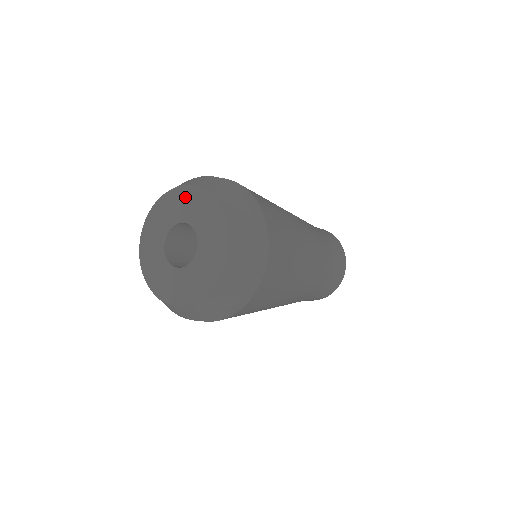
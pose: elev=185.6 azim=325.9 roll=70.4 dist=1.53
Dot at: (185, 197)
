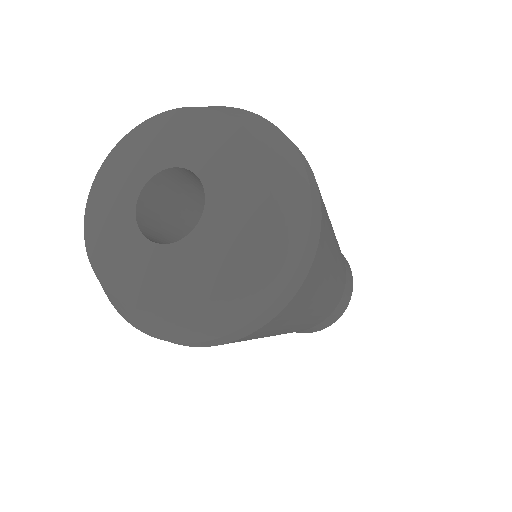
Dot at: (186, 126)
